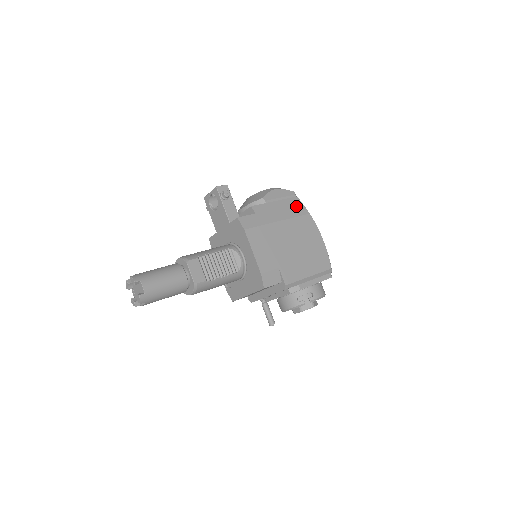
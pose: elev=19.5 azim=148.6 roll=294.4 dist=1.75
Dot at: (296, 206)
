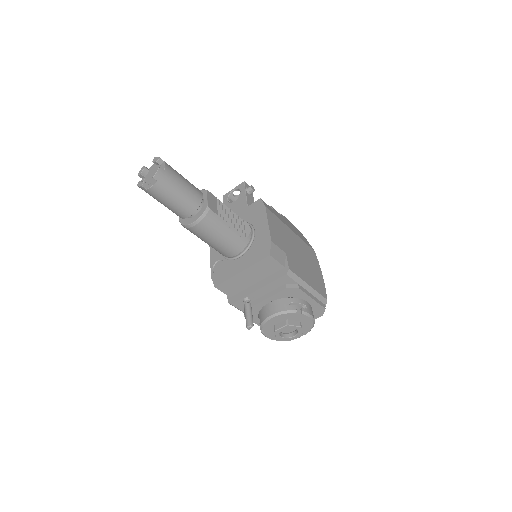
Dot at: (304, 239)
